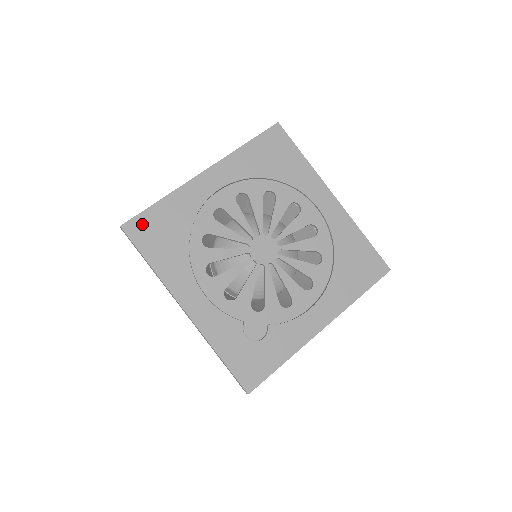
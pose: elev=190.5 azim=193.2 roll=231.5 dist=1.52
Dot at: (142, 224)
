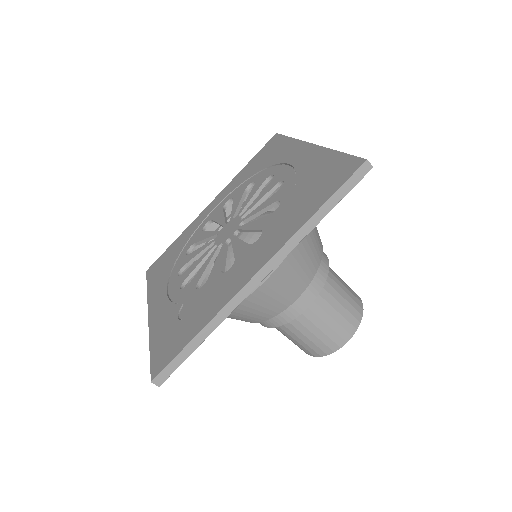
Dot at: (158, 262)
